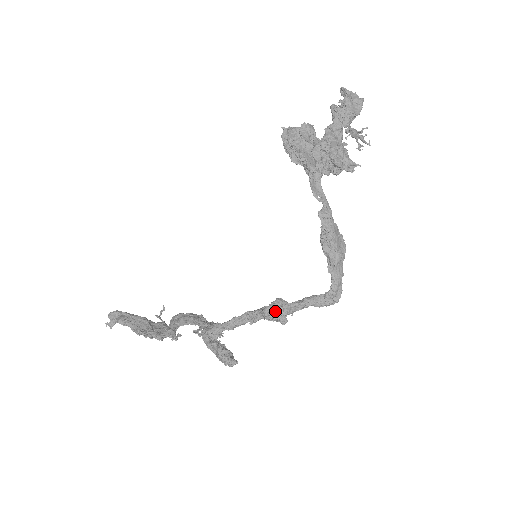
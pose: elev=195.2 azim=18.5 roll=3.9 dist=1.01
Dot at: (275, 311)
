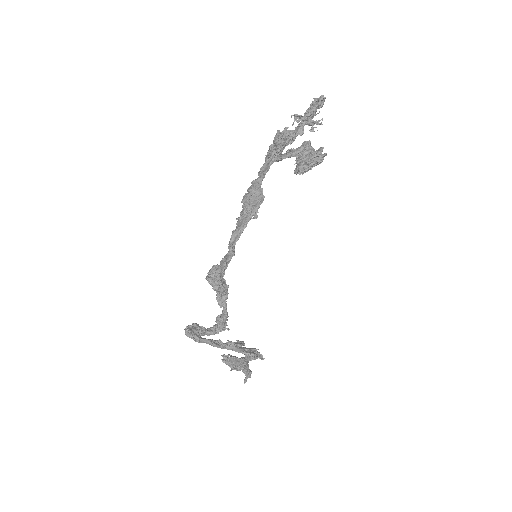
Dot at: occluded
